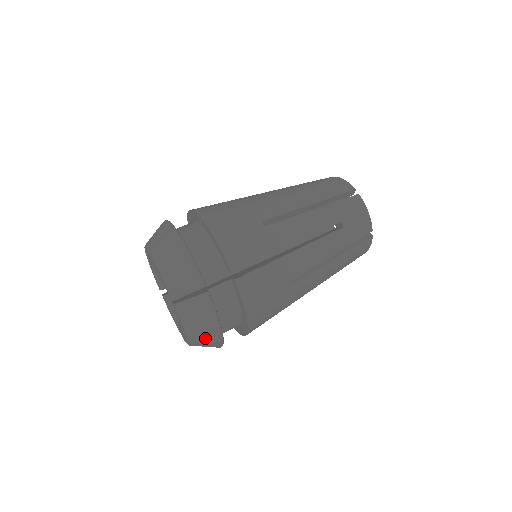
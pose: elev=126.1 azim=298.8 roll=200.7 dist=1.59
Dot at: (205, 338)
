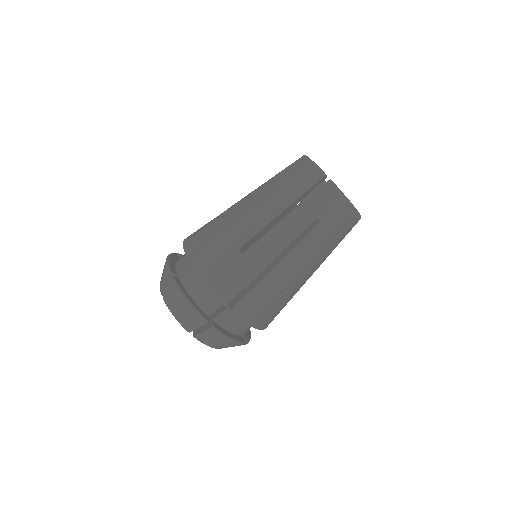
Dot at: occluded
